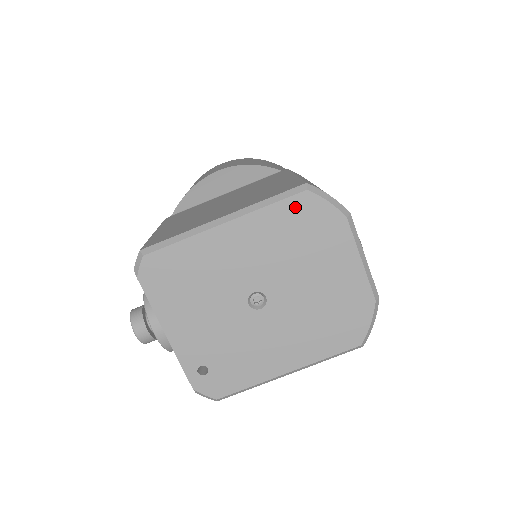
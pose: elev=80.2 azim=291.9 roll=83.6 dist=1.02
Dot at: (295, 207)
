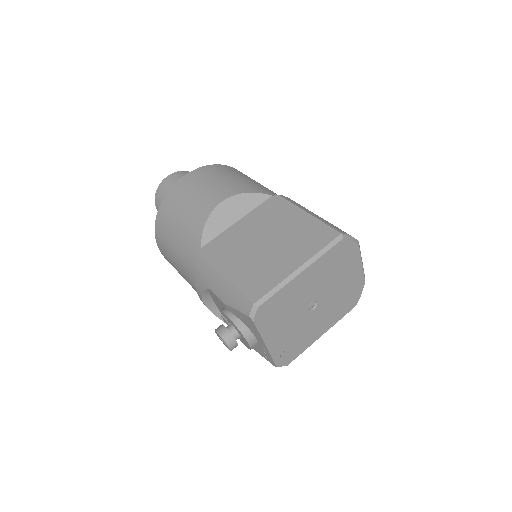
Dot at: (337, 249)
